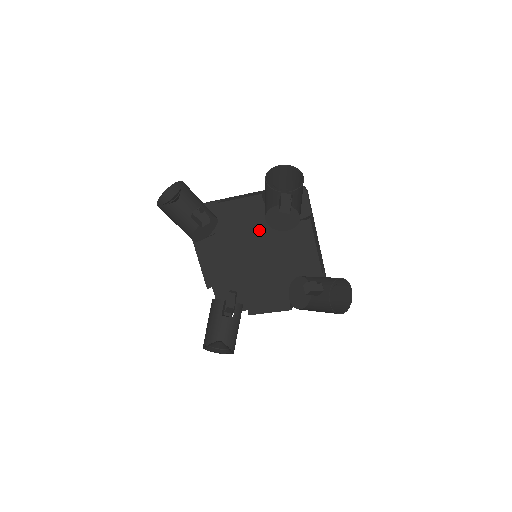
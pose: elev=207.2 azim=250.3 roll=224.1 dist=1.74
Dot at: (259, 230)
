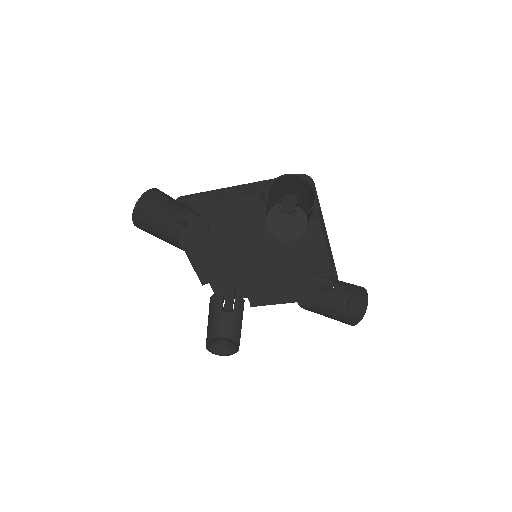
Dot at: (258, 230)
